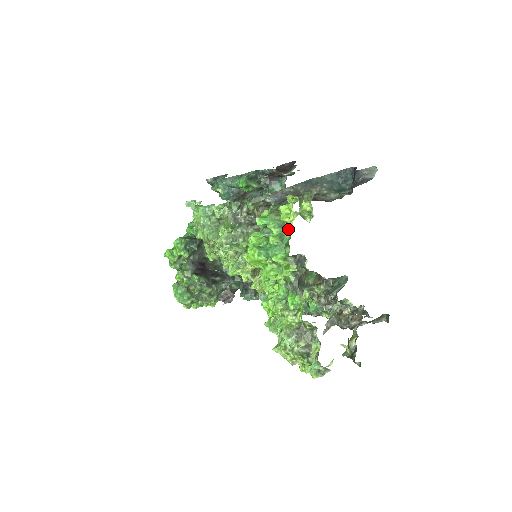
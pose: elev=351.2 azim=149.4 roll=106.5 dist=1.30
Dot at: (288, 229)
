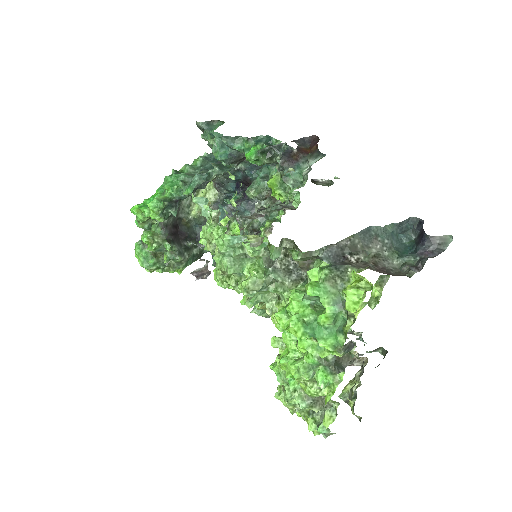
Dot at: (346, 311)
